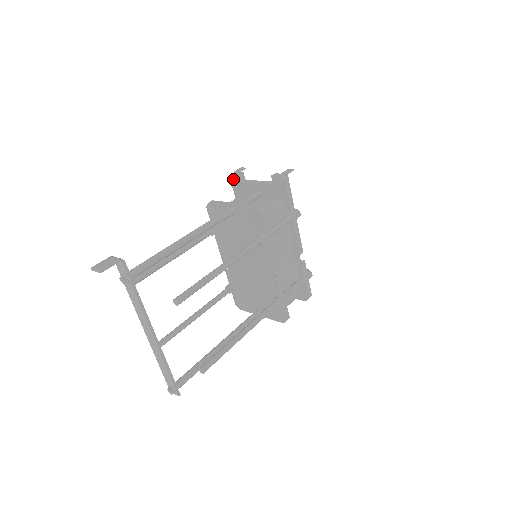
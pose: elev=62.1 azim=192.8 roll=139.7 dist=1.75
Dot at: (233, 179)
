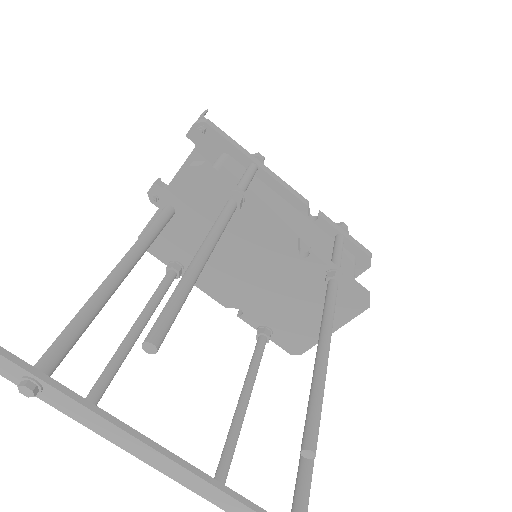
Dot at: (153, 197)
